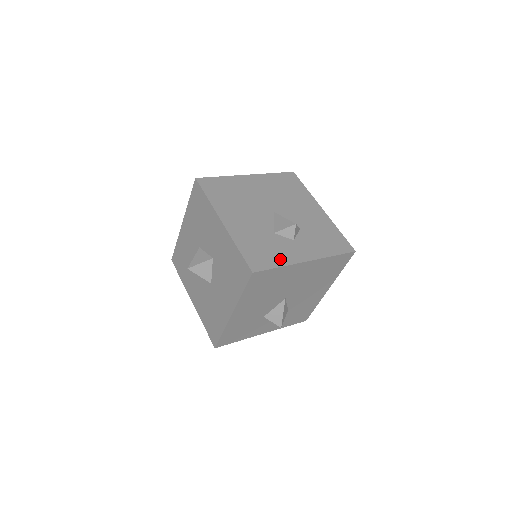
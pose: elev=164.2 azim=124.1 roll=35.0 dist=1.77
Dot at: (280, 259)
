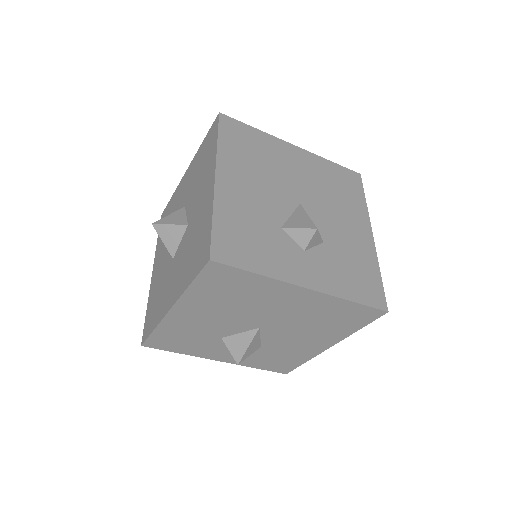
Dot at: (266, 264)
